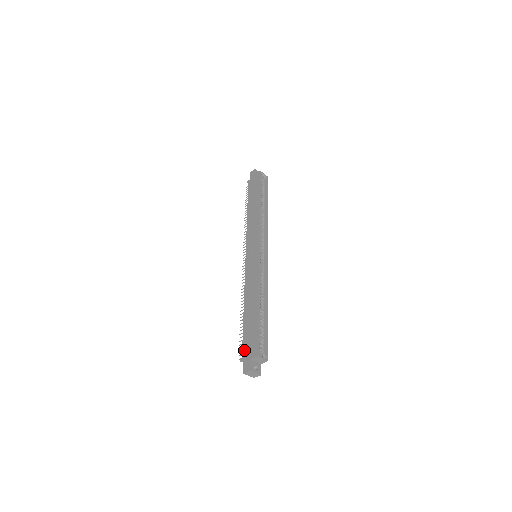
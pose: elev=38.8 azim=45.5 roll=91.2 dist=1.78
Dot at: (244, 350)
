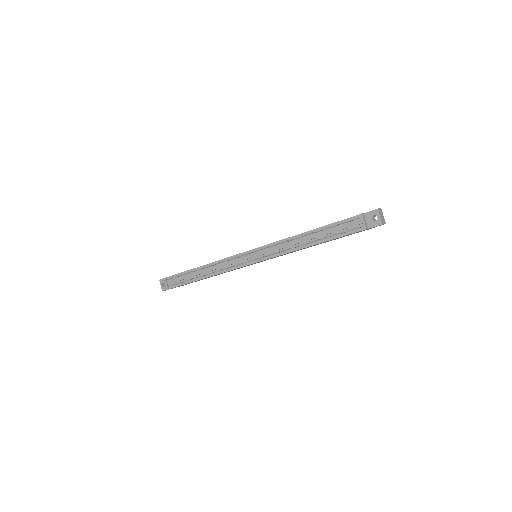
Dot at: (353, 216)
